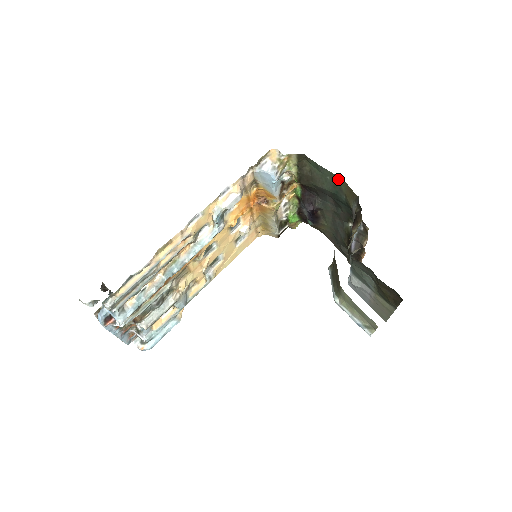
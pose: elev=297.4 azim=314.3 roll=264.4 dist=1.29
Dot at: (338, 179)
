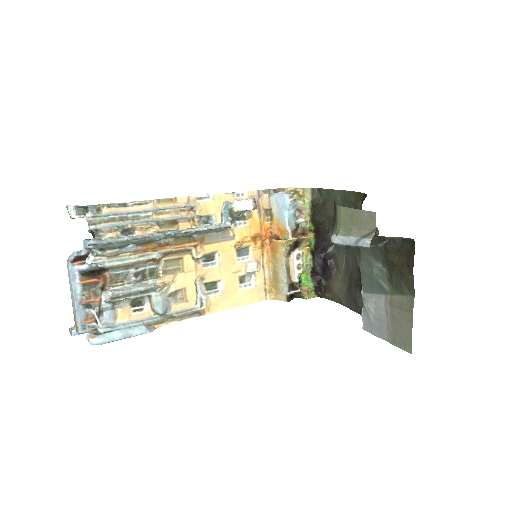
Dot at: (347, 193)
